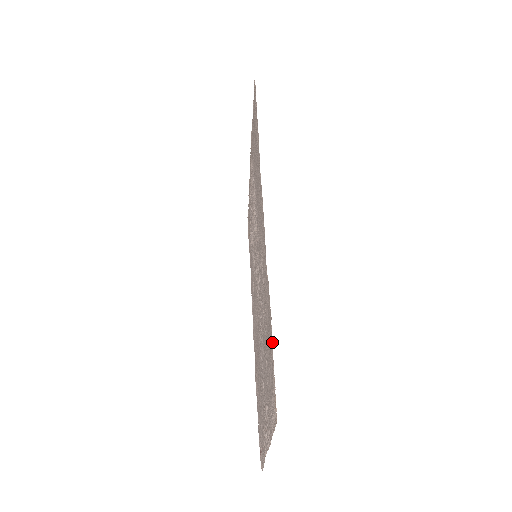
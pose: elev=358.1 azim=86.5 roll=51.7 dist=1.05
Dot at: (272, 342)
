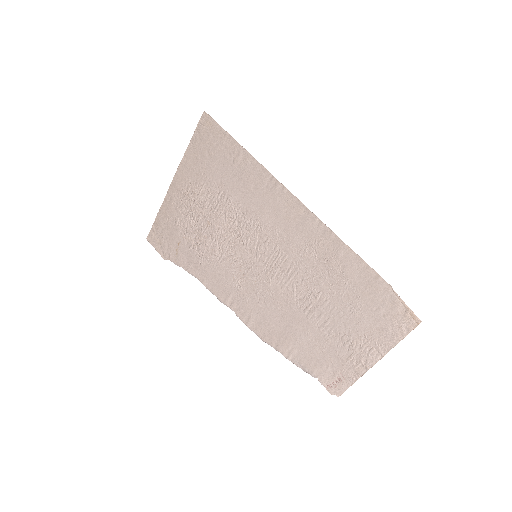
Dot at: (387, 286)
